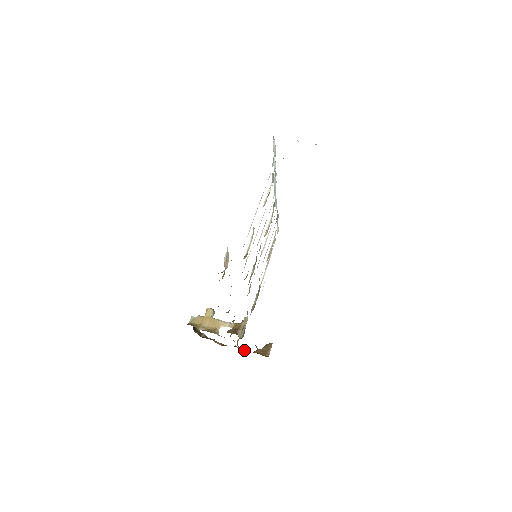
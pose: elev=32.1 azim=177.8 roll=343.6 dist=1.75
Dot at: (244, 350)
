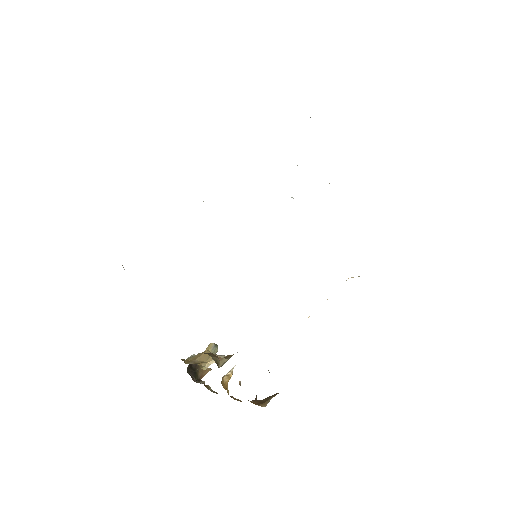
Dot at: (237, 400)
